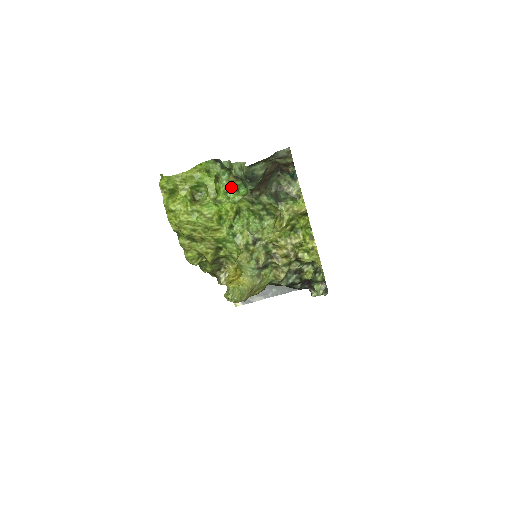
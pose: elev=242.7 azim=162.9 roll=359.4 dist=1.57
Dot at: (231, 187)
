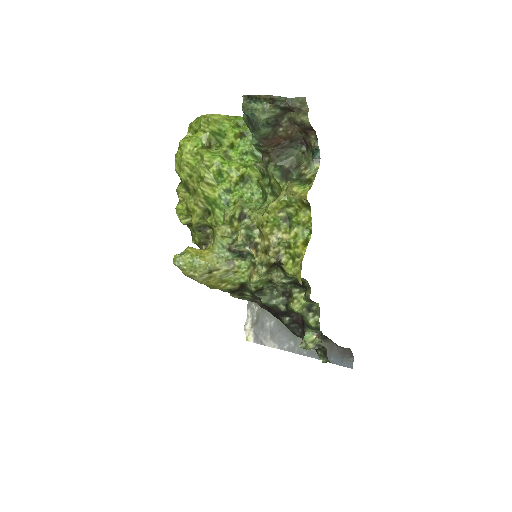
Dot at: (253, 151)
